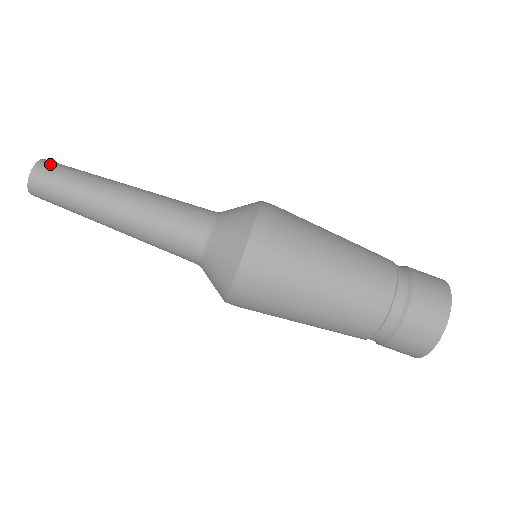
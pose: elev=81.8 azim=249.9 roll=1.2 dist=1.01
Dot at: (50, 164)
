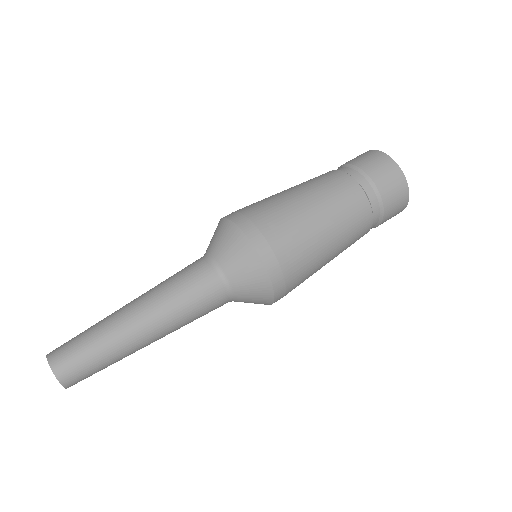
Dot at: occluded
